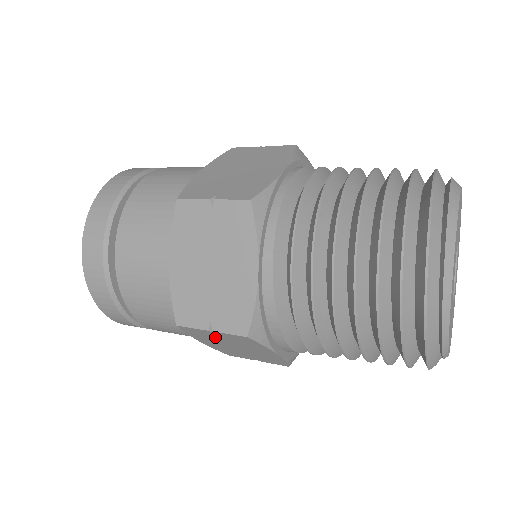
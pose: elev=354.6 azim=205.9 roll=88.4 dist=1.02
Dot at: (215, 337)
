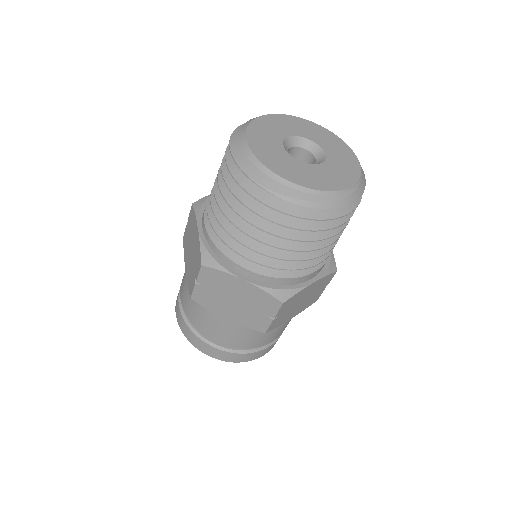
Dot at: (211, 294)
